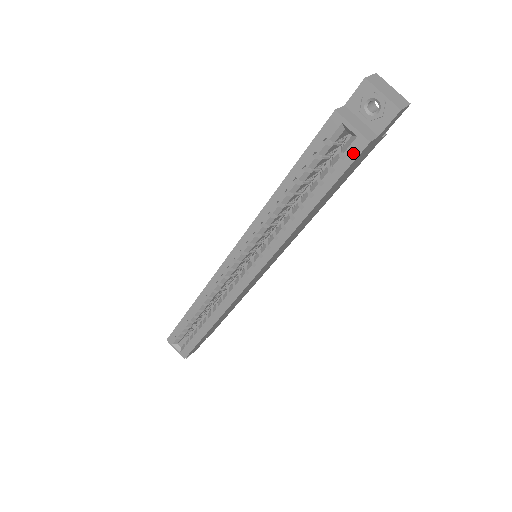
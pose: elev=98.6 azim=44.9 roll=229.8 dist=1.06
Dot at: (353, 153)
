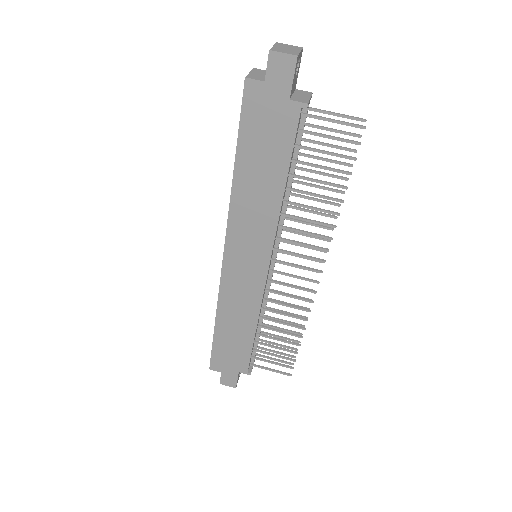
Dot at: (244, 94)
